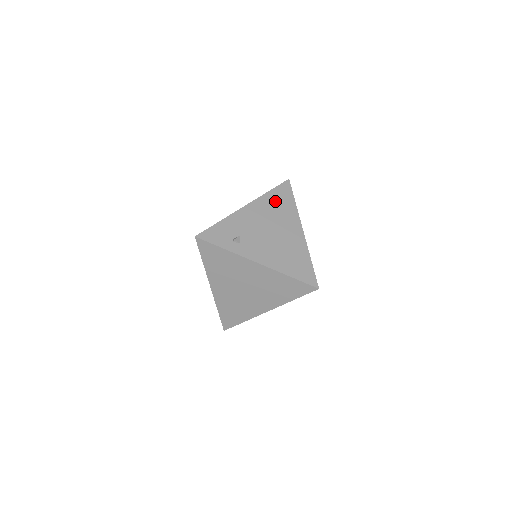
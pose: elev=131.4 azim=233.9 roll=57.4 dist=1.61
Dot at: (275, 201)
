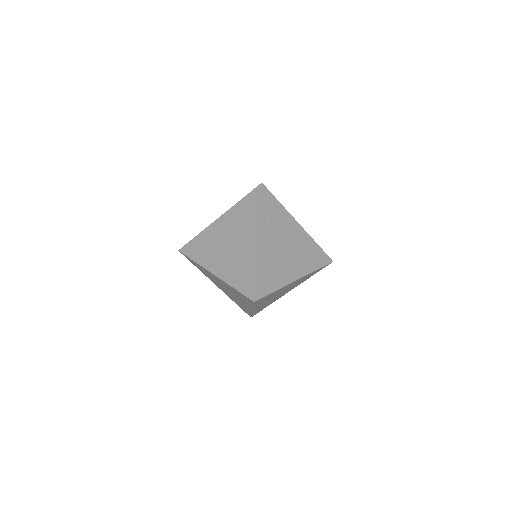
Dot at: (312, 251)
